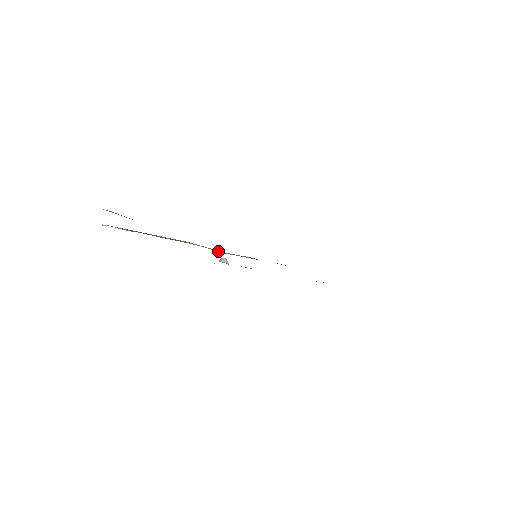
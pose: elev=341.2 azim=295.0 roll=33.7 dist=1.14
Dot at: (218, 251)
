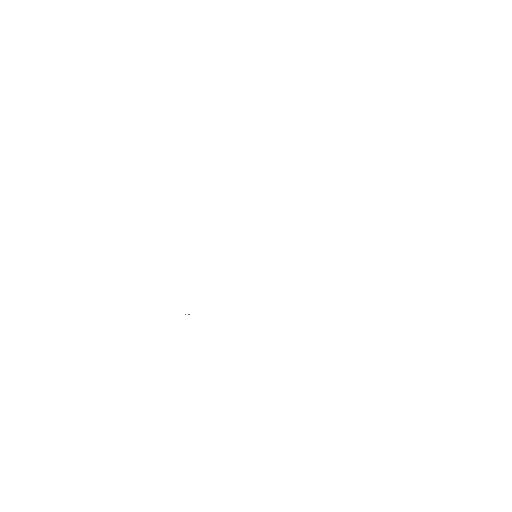
Dot at: occluded
